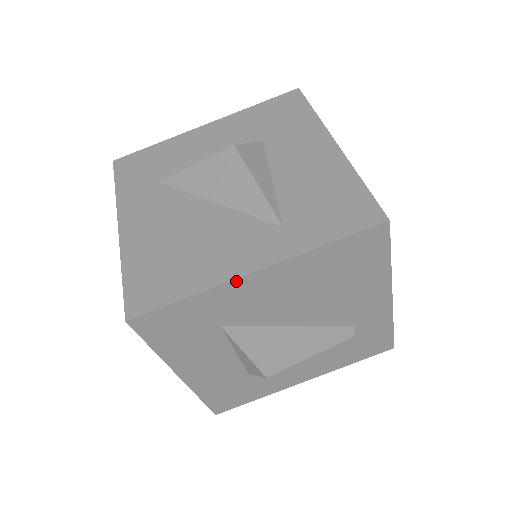
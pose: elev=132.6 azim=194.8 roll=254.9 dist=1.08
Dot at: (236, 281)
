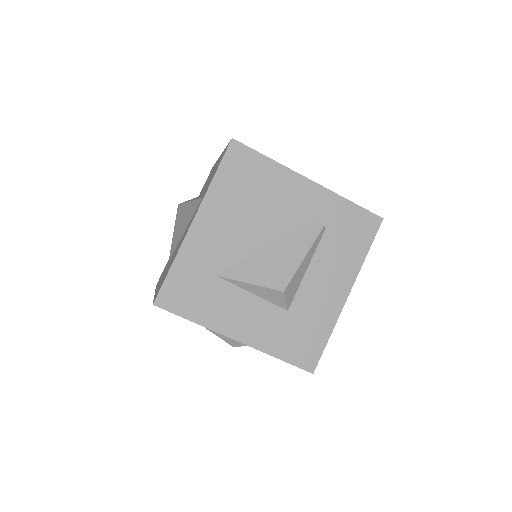
Dot at: (188, 235)
